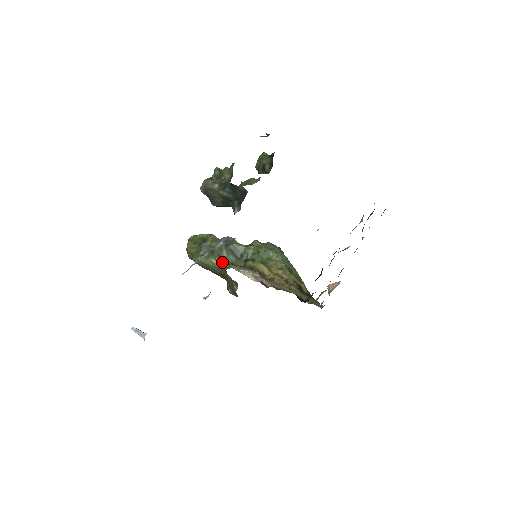
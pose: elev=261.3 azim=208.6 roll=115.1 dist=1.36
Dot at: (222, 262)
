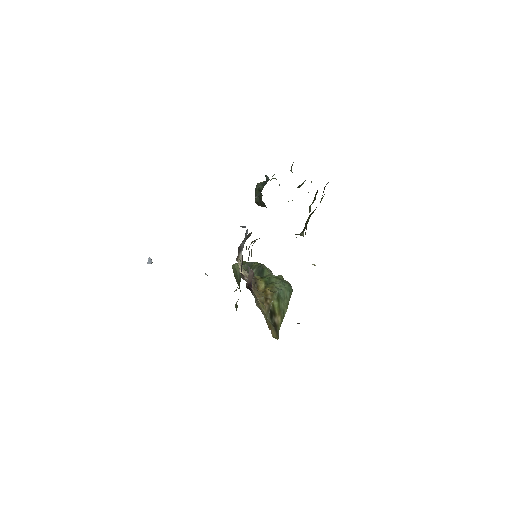
Dot at: occluded
